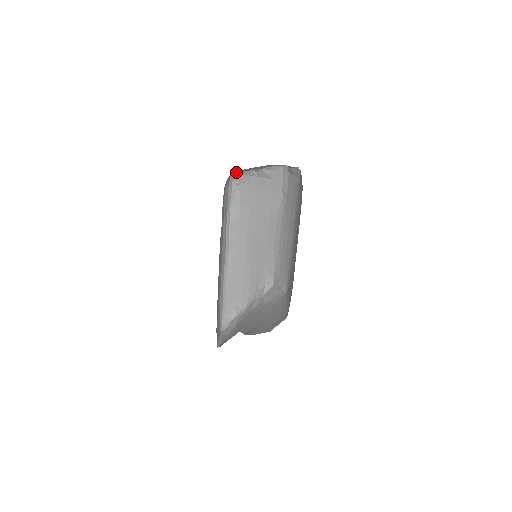
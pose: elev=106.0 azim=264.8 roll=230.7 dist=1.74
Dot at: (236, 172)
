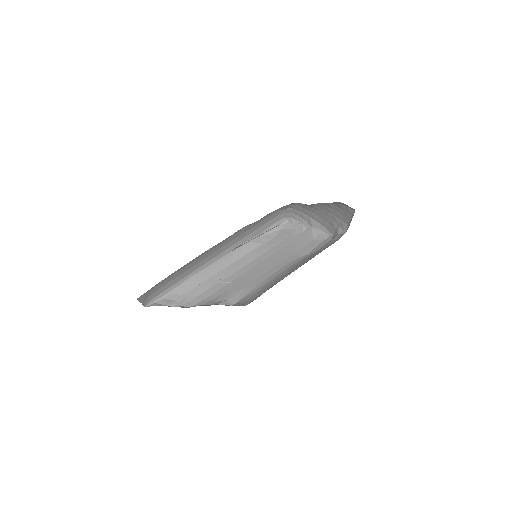
Dot at: (293, 217)
